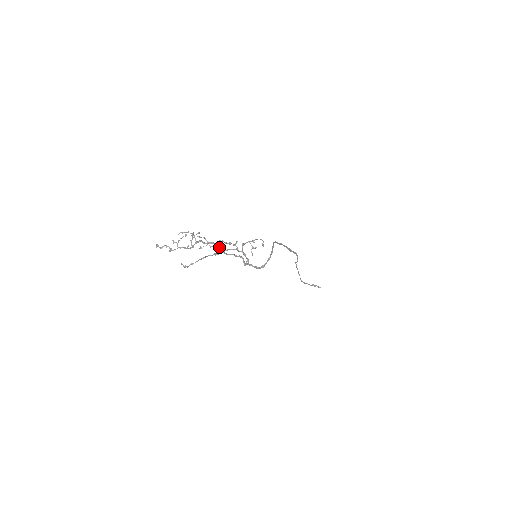
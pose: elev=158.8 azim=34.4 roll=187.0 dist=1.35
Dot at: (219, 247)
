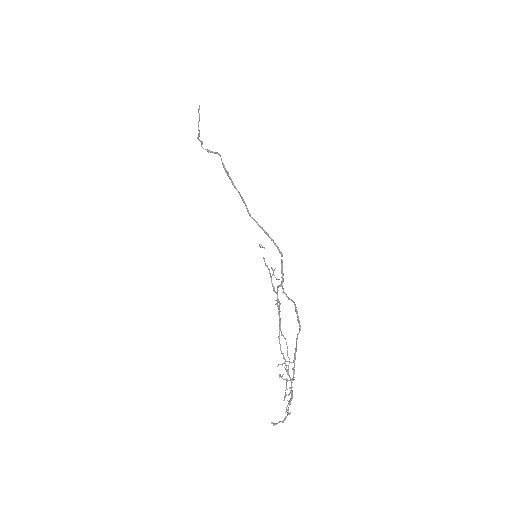
Dot at: occluded
